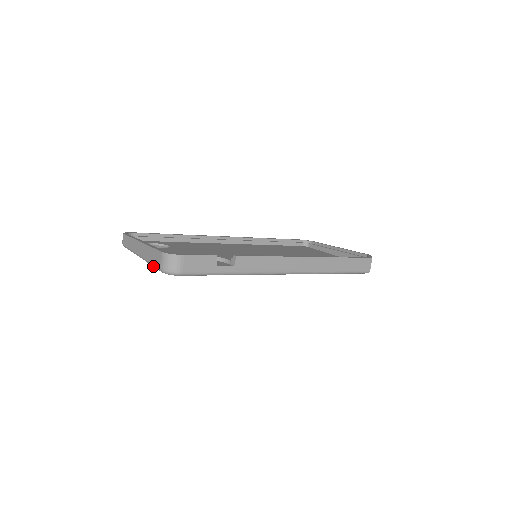
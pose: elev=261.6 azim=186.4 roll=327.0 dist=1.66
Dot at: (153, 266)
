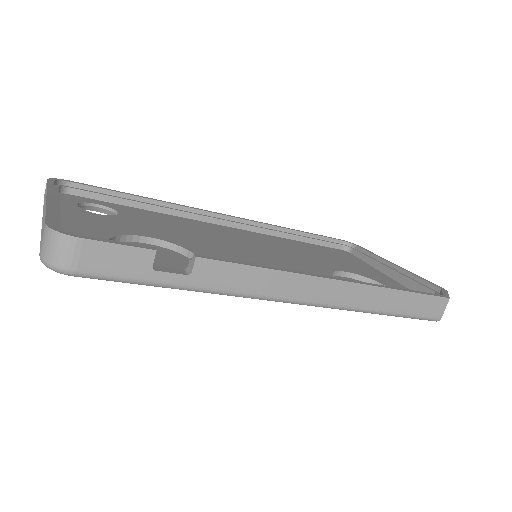
Dot at: occluded
